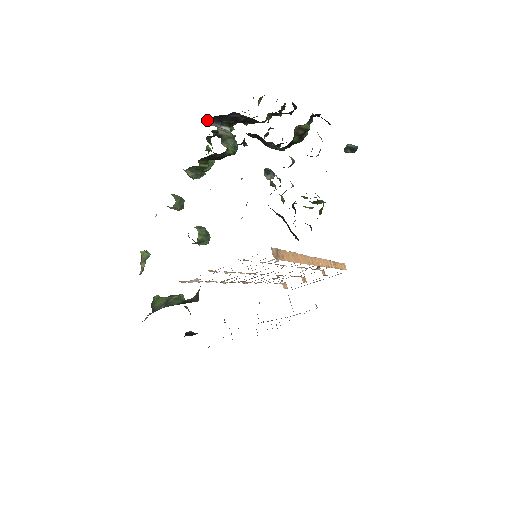
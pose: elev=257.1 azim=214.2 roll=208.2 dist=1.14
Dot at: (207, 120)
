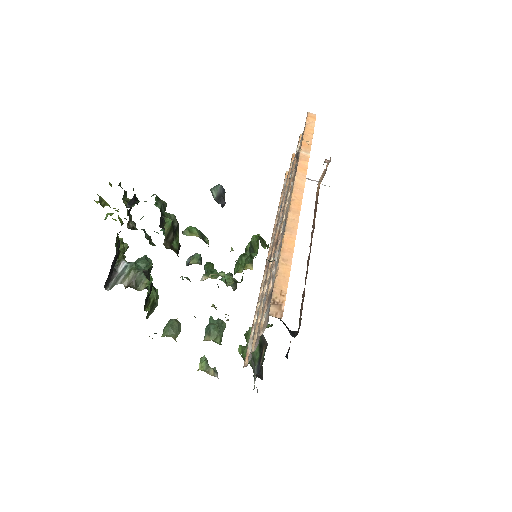
Dot at: (106, 286)
